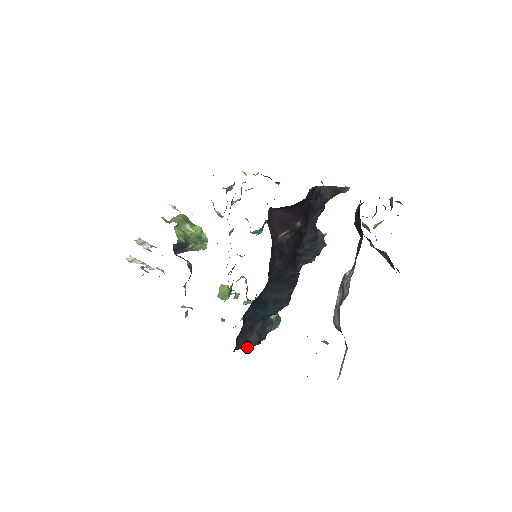
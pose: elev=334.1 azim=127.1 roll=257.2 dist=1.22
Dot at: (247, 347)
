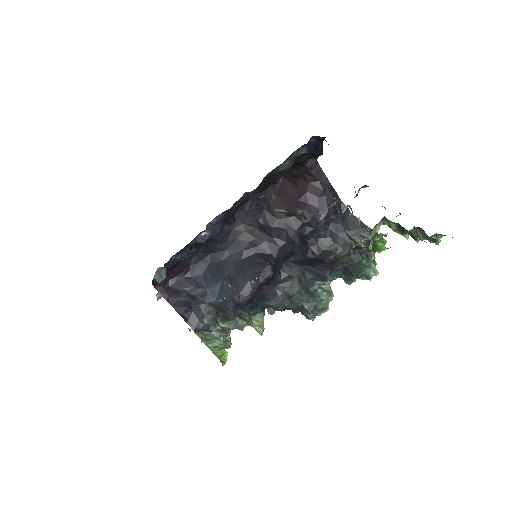
Dot at: (170, 304)
